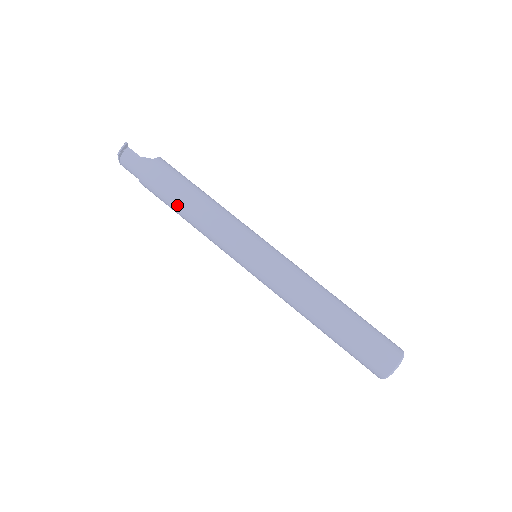
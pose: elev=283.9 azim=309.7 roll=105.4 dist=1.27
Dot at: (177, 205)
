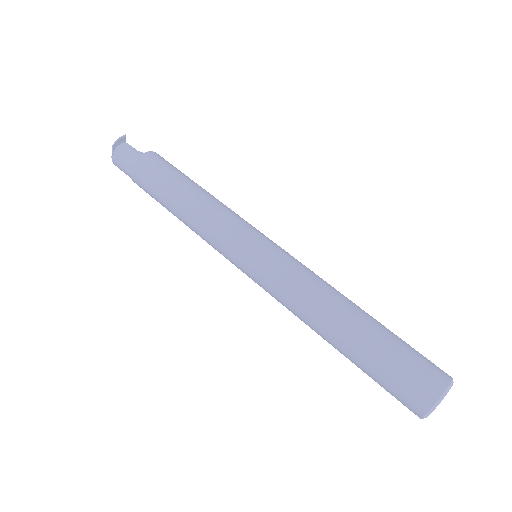
Dot at: (169, 193)
